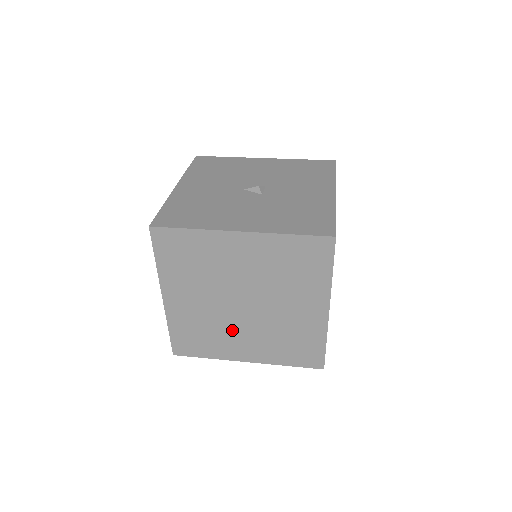
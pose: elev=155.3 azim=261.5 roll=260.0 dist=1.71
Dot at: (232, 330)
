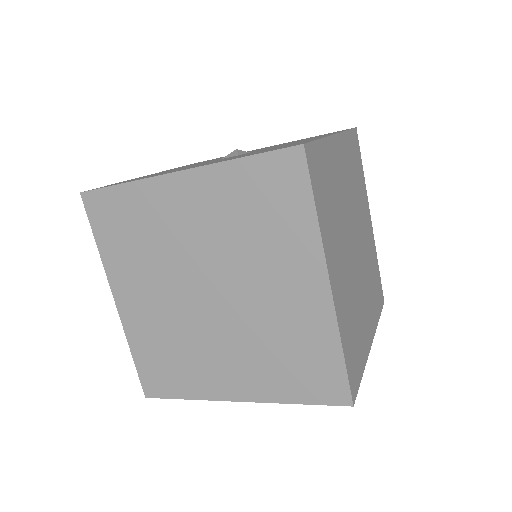
Dot at: (206, 344)
